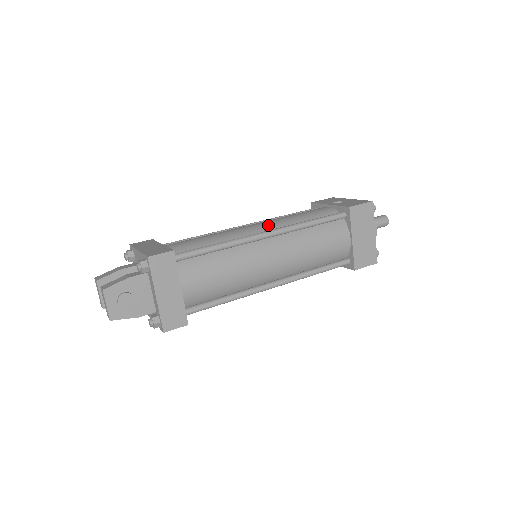
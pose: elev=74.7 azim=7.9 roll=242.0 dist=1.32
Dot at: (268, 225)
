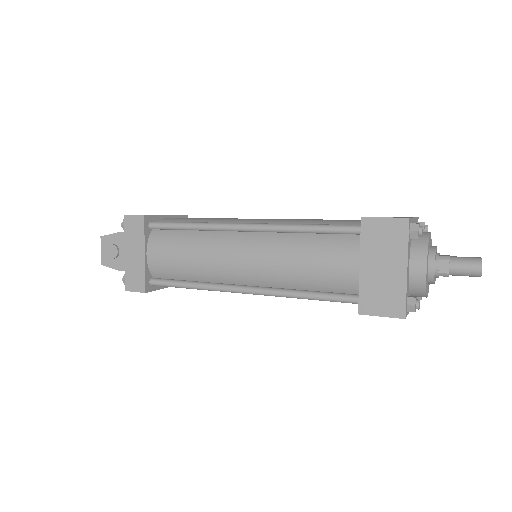
Dot at: (265, 221)
